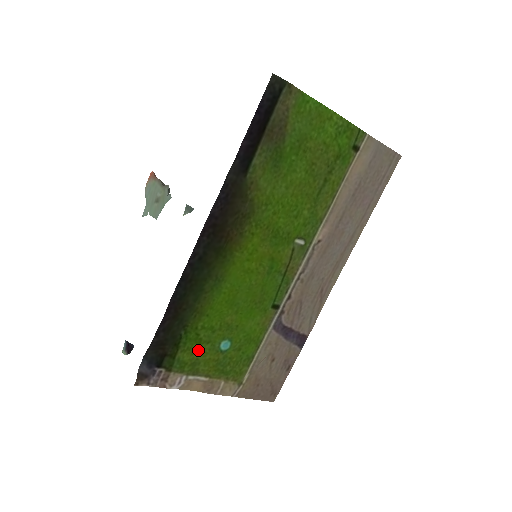
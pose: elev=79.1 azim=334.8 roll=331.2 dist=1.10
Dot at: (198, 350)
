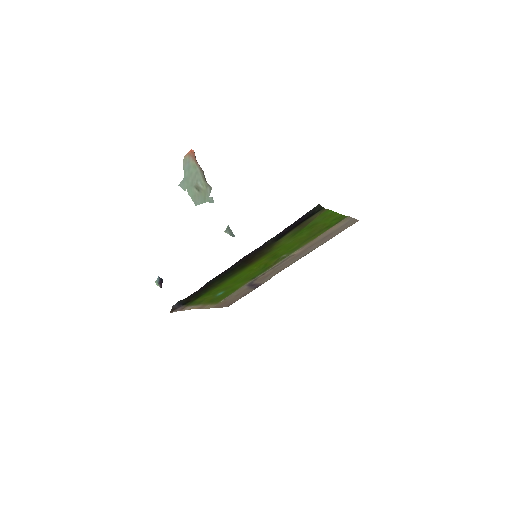
Dot at: (206, 297)
